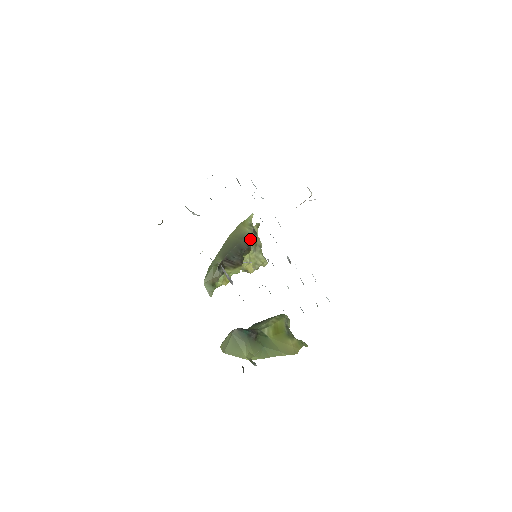
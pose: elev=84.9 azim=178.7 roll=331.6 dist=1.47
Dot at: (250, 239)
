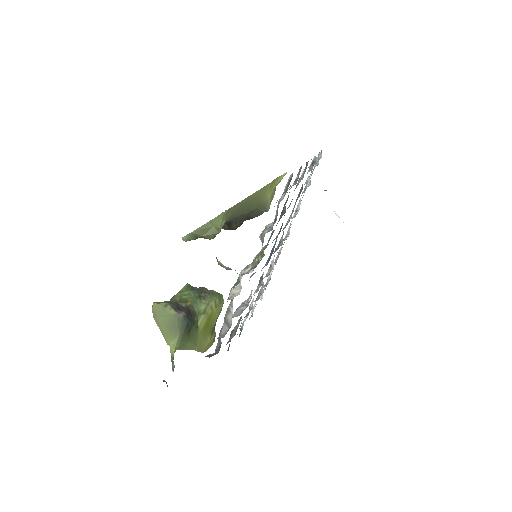
Dot at: (263, 211)
